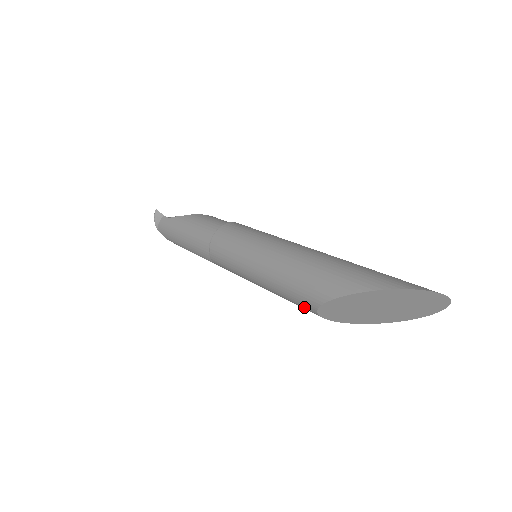
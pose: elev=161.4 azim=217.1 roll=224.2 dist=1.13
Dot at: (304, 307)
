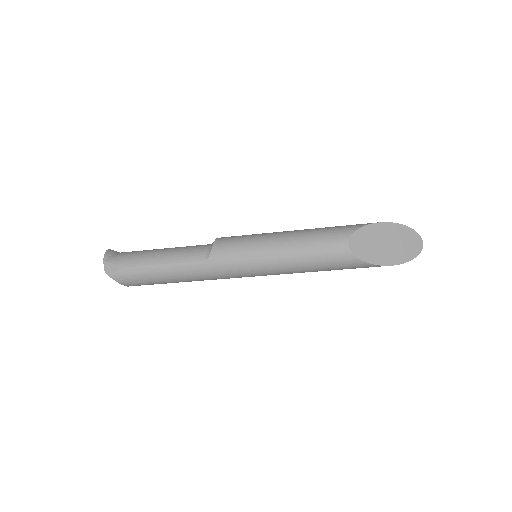
Dot at: (334, 243)
